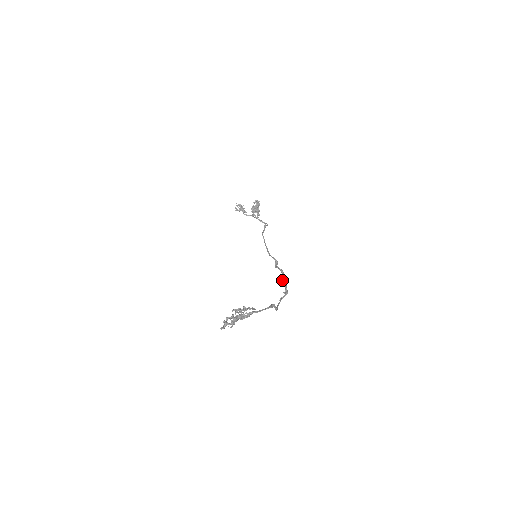
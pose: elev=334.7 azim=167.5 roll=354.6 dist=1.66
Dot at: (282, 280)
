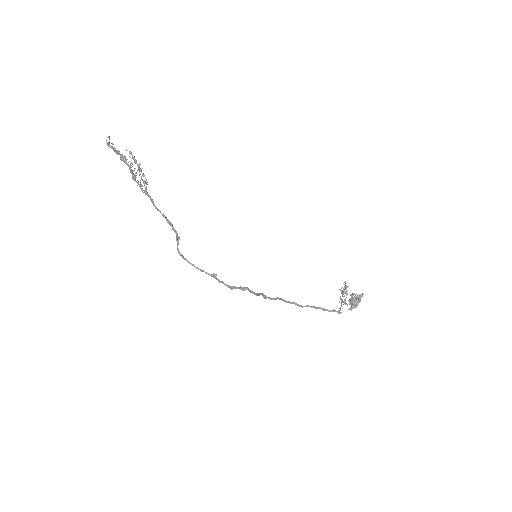
Dot at: (240, 286)
